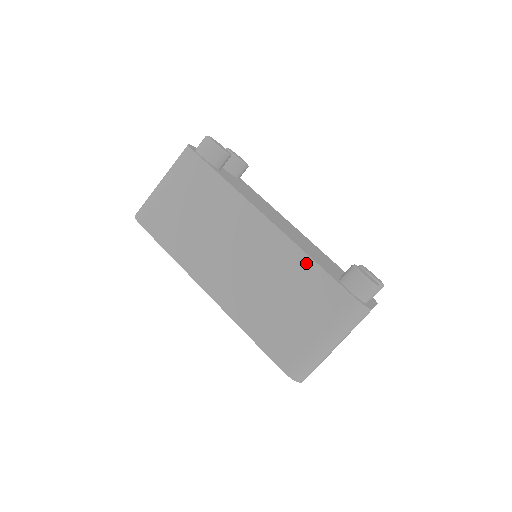
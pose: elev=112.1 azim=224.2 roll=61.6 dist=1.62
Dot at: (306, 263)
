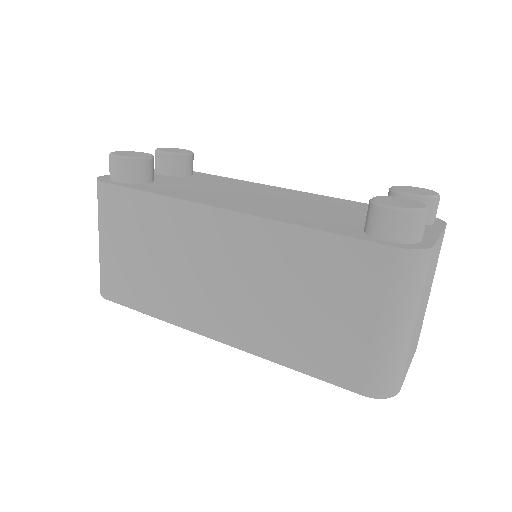
Dot at: (303, 238)
